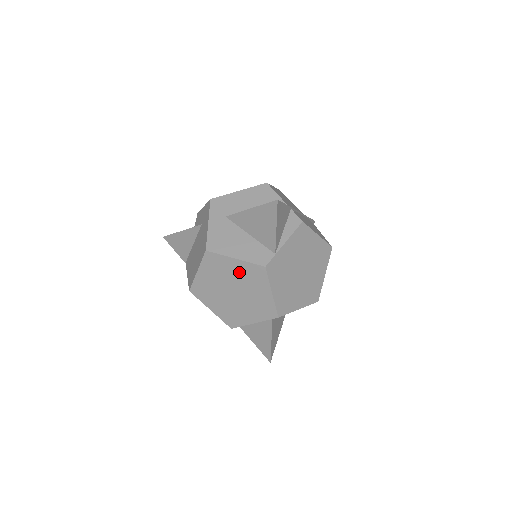
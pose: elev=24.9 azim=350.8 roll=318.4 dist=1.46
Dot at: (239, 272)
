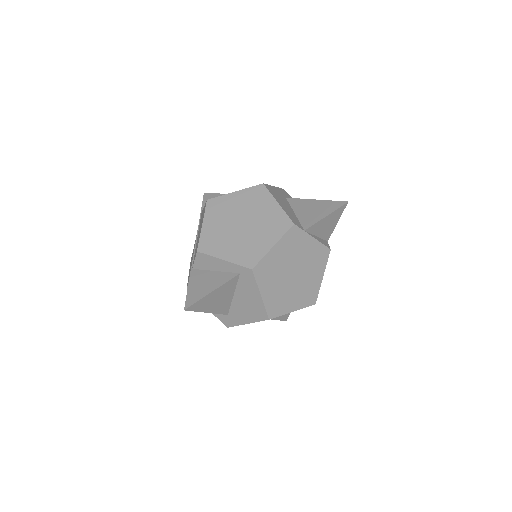
Dot at: (268, 214)
